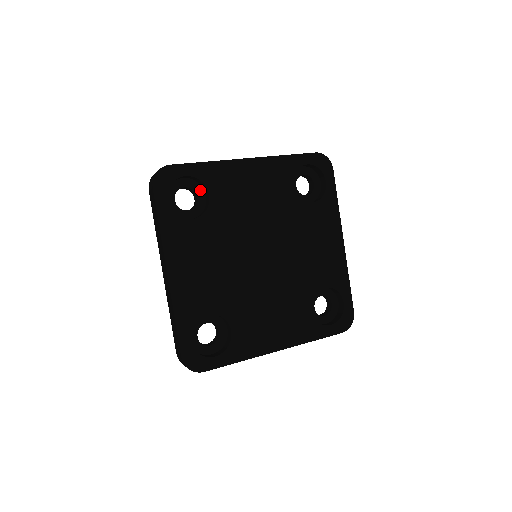
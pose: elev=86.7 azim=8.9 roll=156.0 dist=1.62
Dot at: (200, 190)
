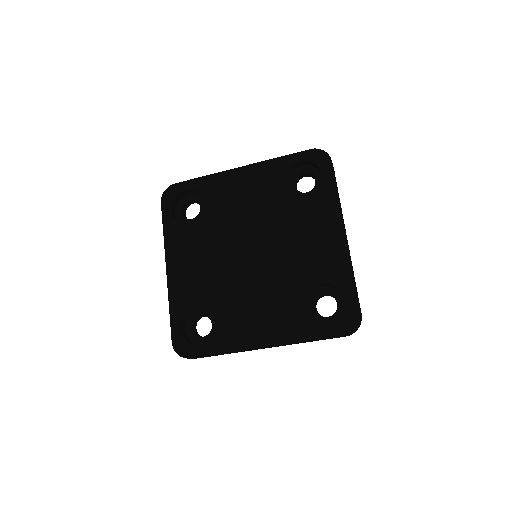
Dot at: (203, 201)
